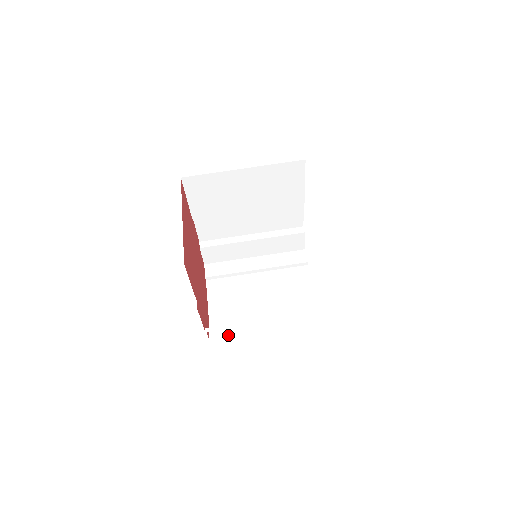
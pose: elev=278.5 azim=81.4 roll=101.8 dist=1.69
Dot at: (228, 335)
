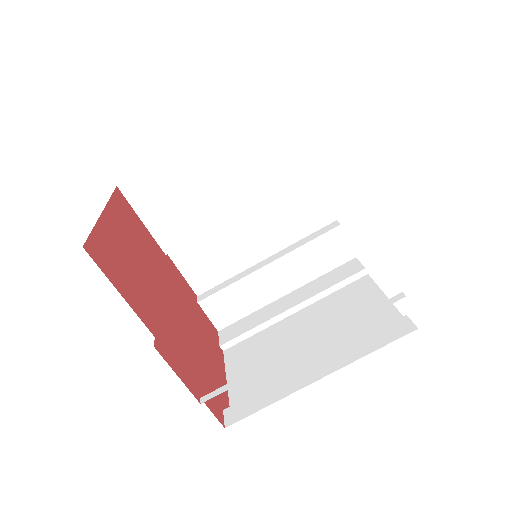
Dot at: (255, 408)
